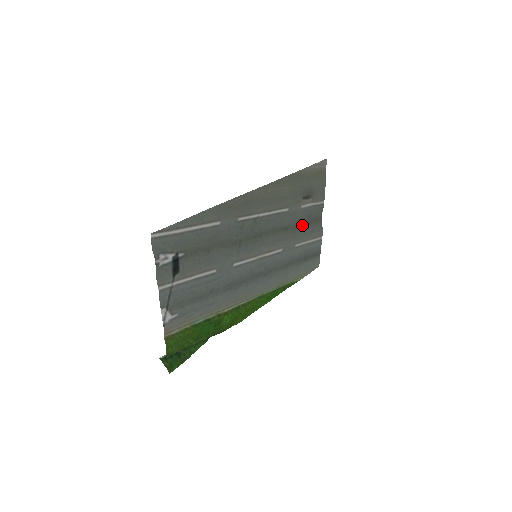
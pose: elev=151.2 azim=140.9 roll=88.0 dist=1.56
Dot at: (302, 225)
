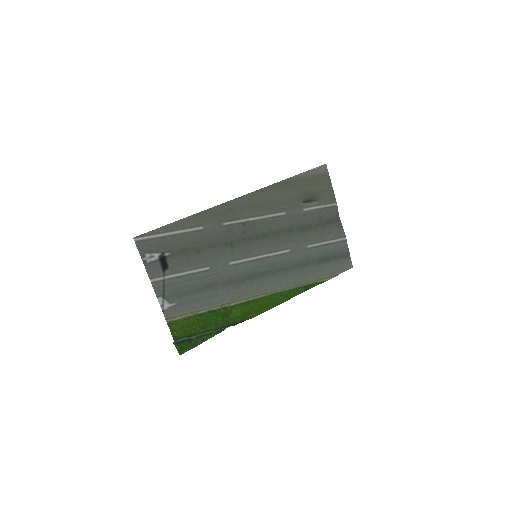
Dot at: (312, 227)
